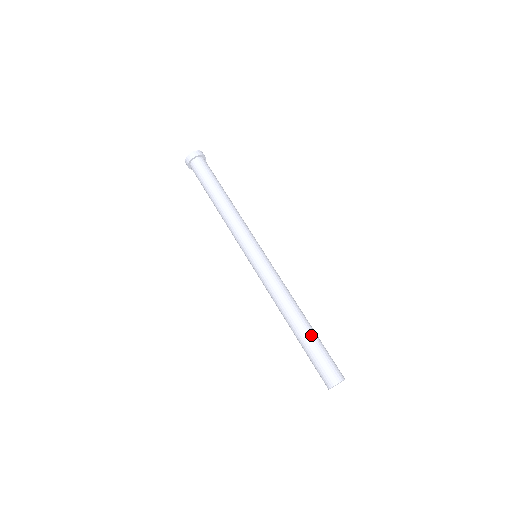
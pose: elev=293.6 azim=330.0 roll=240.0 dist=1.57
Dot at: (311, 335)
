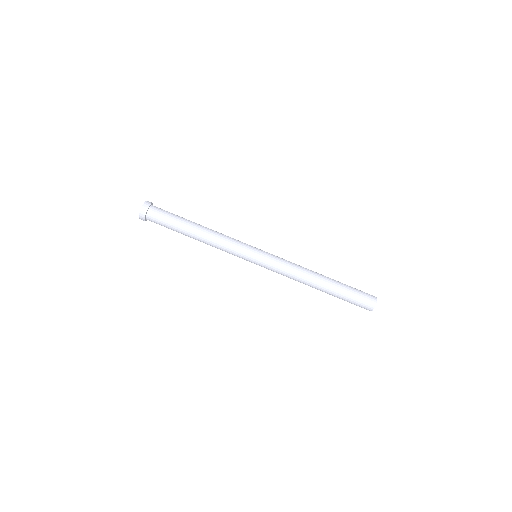
Dot at: (334, 294)
